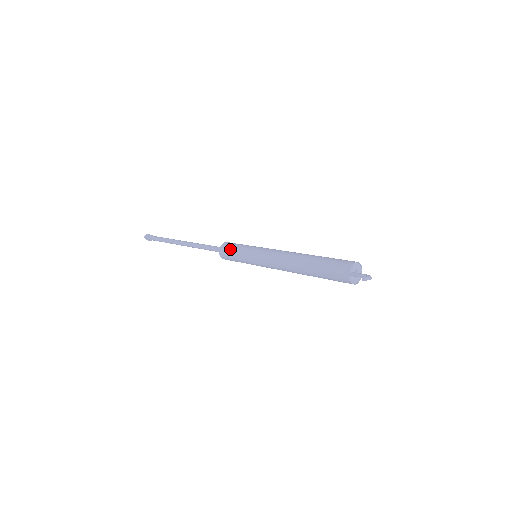
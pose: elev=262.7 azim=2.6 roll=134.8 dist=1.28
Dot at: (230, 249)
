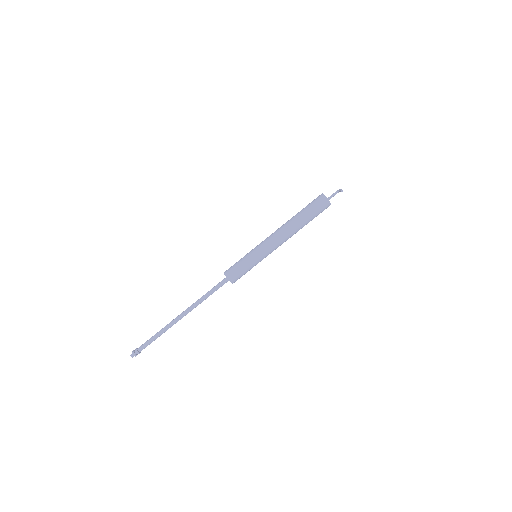
Dot at: (237, 269)
